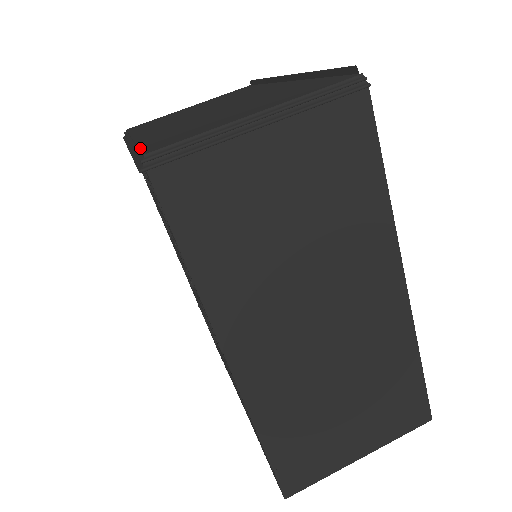
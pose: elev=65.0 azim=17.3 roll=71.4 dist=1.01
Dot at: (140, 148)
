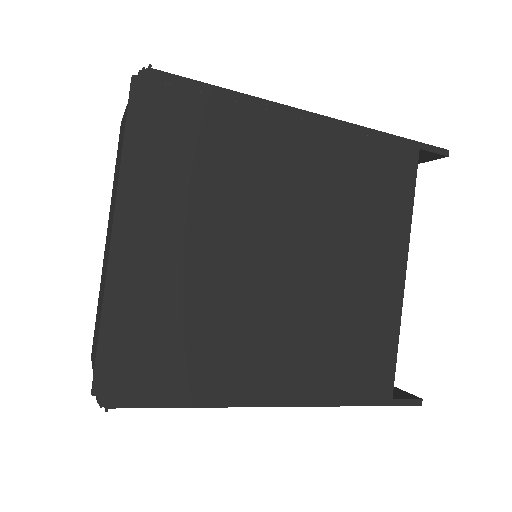
Dot at: (95, 324)
